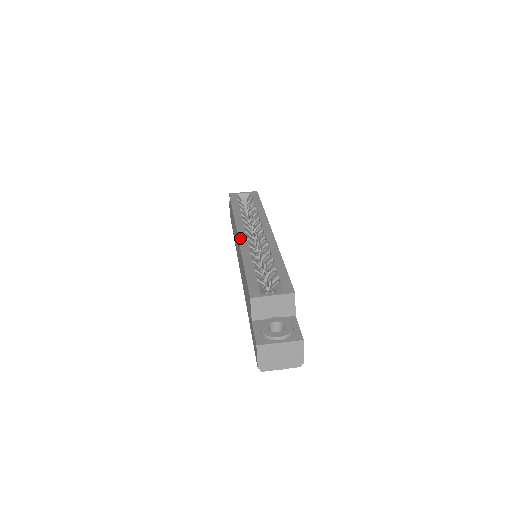
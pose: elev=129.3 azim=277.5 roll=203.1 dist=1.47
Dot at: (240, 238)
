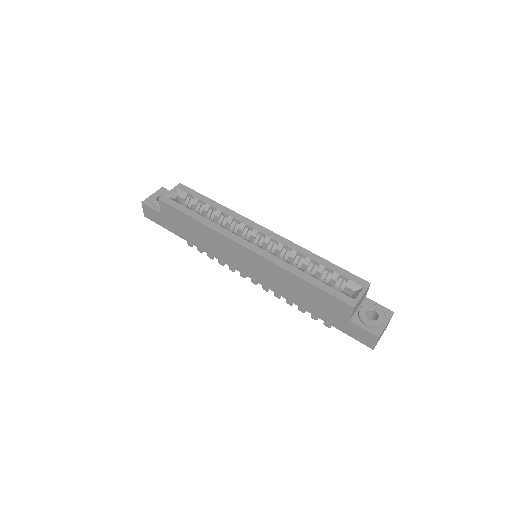
Dot at: (258, 253)
